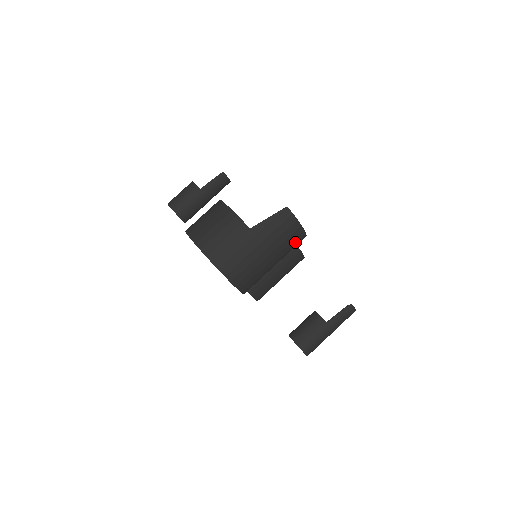
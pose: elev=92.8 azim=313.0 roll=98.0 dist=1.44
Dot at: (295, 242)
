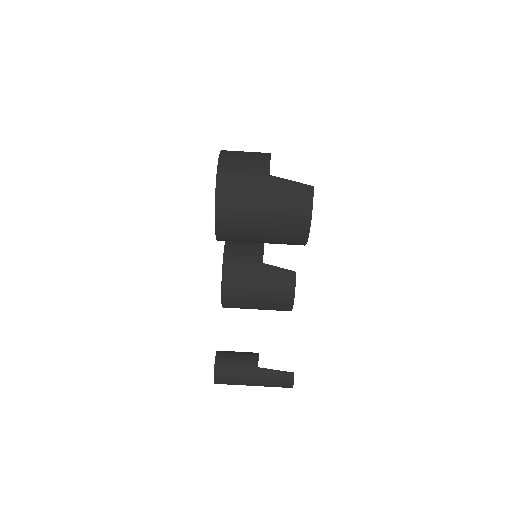
Dot at: (295, 228)
